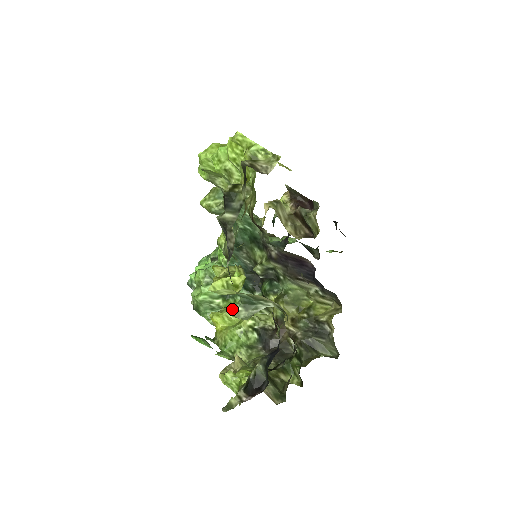
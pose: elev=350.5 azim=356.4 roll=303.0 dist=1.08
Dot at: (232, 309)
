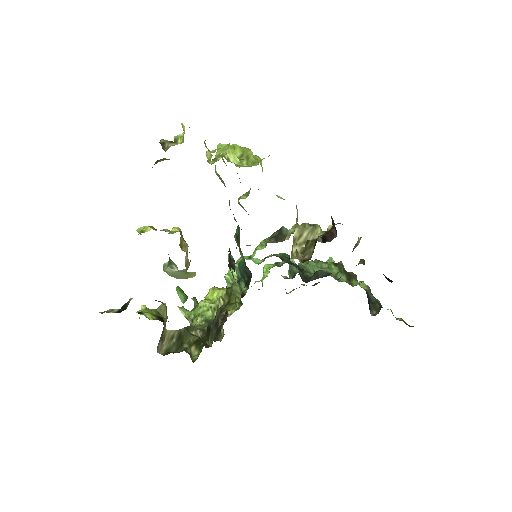
Dot at: (225, 291)
